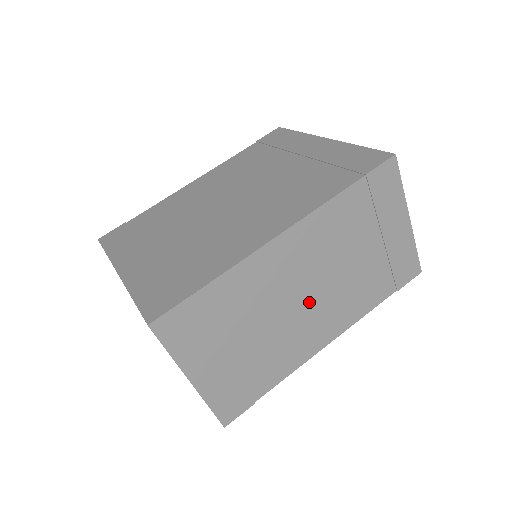
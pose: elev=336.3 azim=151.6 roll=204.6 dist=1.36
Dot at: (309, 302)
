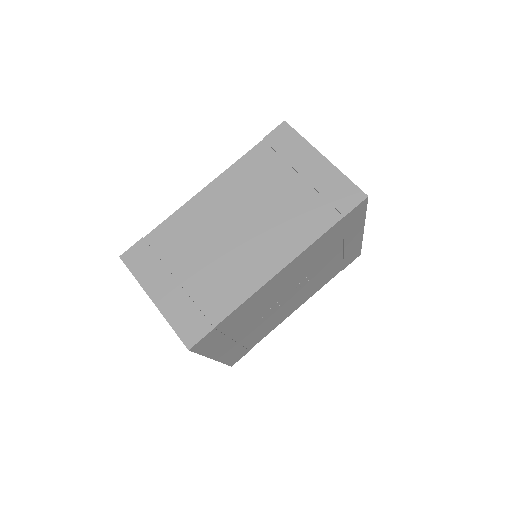
Dot at: (244, 234)
